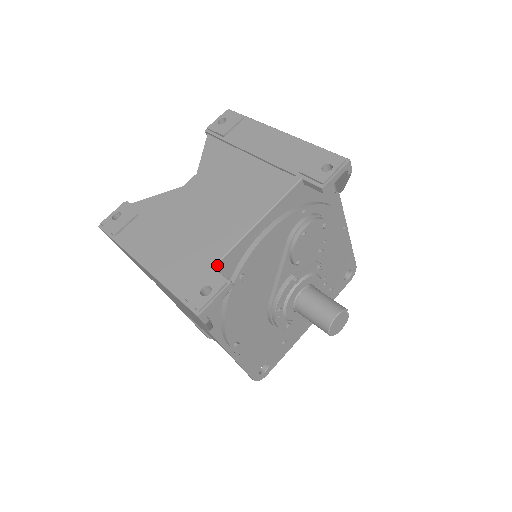
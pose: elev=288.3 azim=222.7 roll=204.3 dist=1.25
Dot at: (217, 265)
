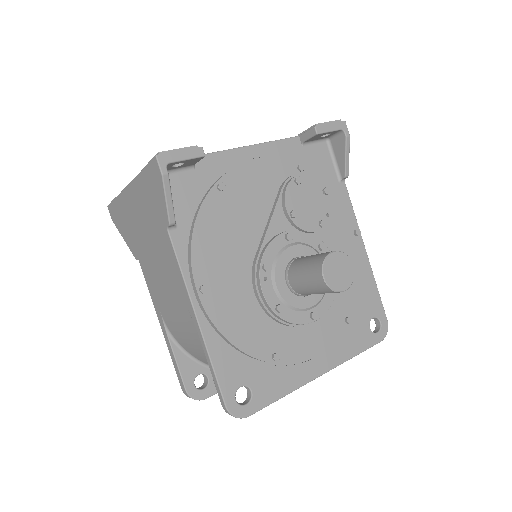
Dot at: occluded
